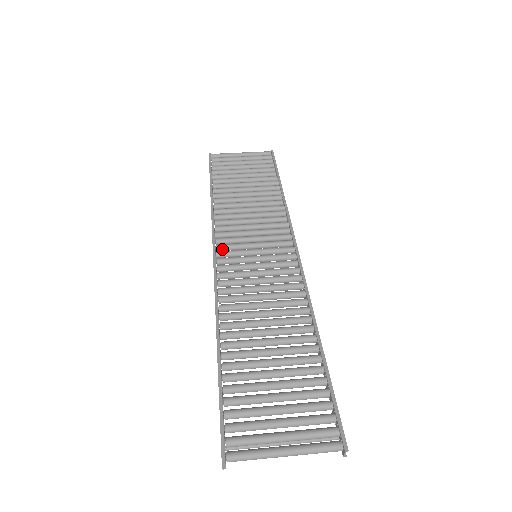
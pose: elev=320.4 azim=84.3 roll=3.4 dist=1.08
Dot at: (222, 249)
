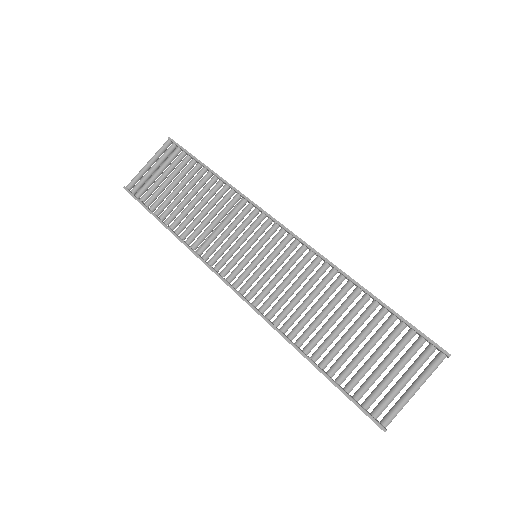
Dot at: (227, 273)
